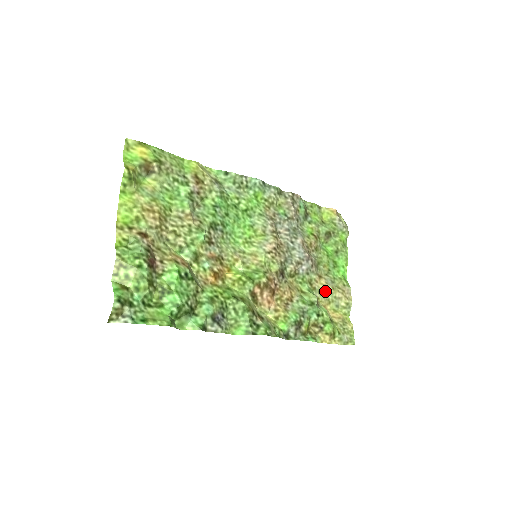
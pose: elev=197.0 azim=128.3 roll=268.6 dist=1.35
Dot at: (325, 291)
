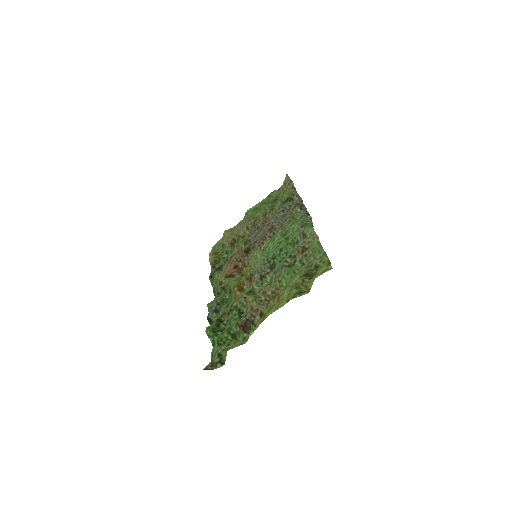
Dot at: (239, 232)
